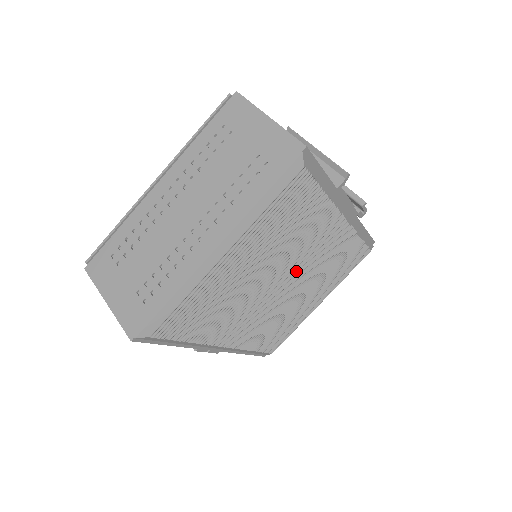
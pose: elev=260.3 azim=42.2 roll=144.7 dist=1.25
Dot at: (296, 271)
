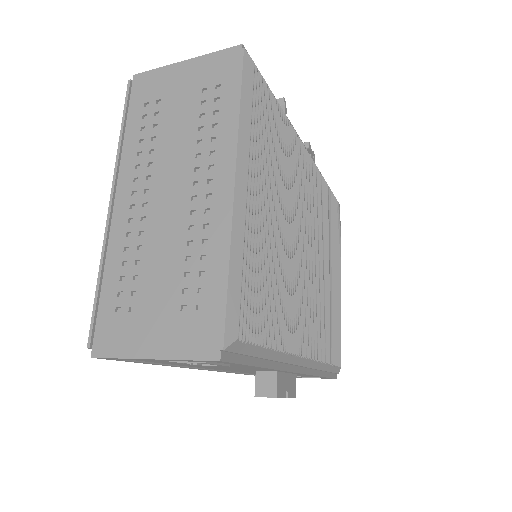
Dot at: (307, 228)
